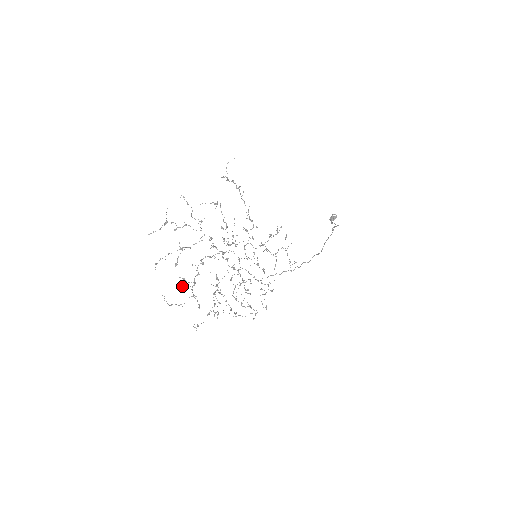
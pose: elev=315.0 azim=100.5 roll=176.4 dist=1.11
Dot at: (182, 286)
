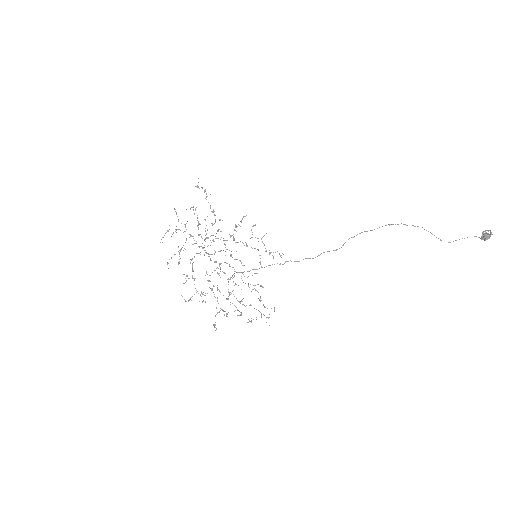
Dot at: (185, 282)
